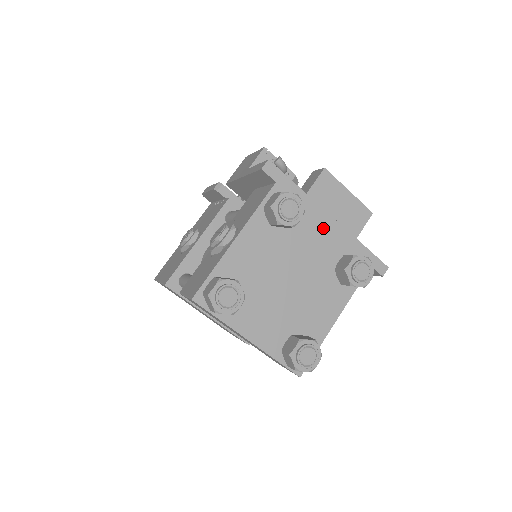
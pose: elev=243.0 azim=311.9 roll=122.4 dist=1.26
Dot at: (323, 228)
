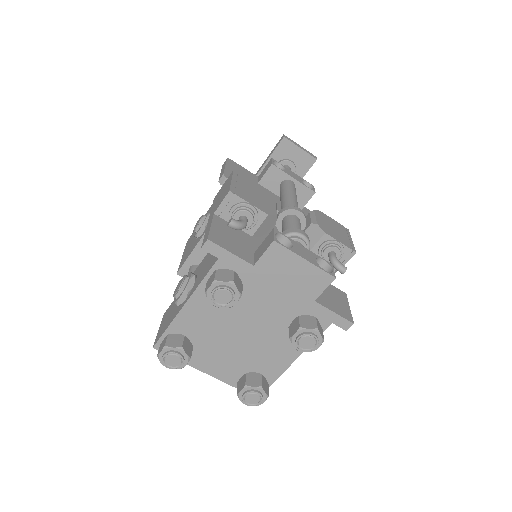
Dot at: (275, 294)
